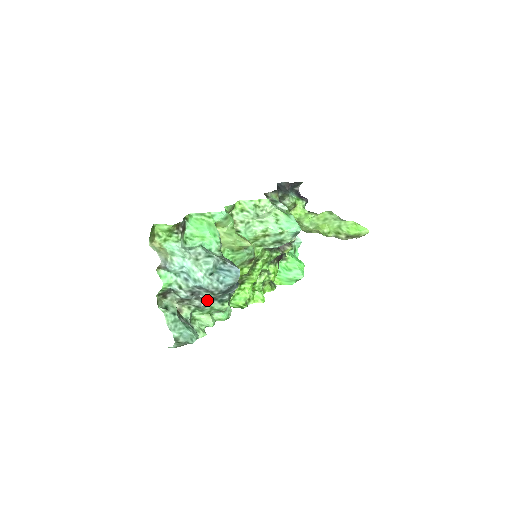
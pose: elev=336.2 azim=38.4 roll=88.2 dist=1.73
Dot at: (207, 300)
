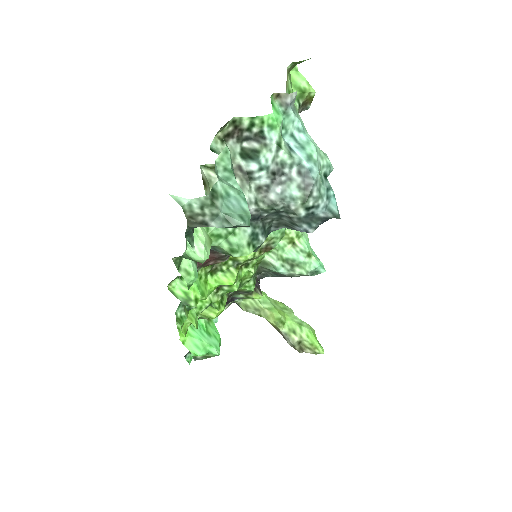
Dot at: (272, 205)
